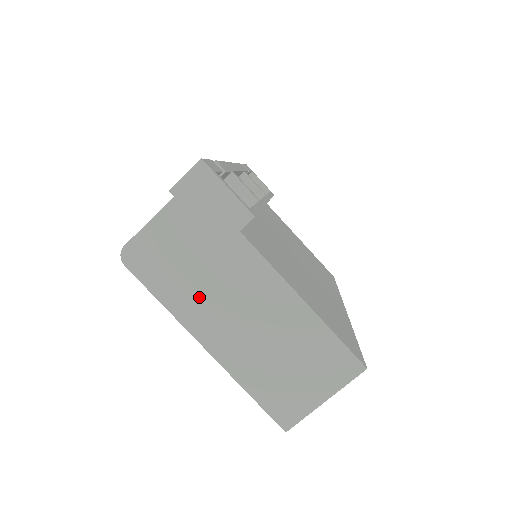
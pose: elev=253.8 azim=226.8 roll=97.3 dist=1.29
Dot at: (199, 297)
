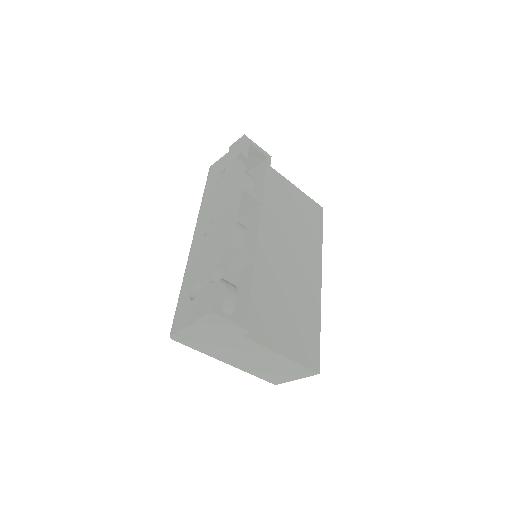
Dot at: (220, 351)
